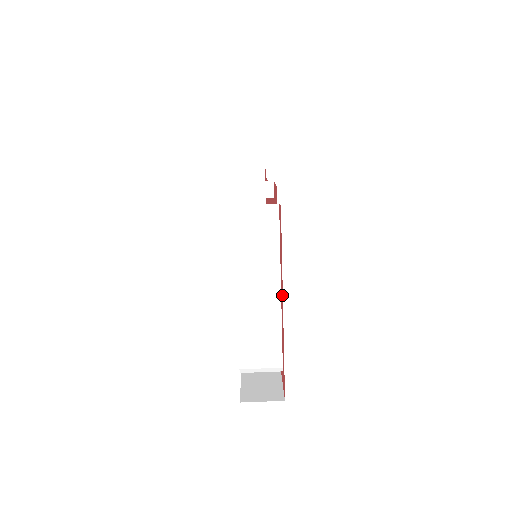
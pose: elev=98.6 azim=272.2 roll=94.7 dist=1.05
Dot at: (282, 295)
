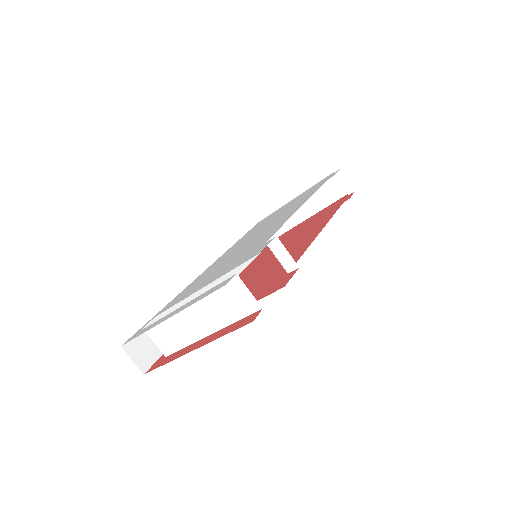
Dot at: (201, 345)
